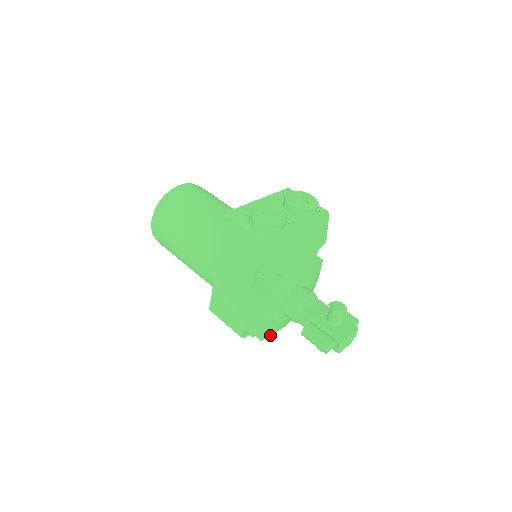
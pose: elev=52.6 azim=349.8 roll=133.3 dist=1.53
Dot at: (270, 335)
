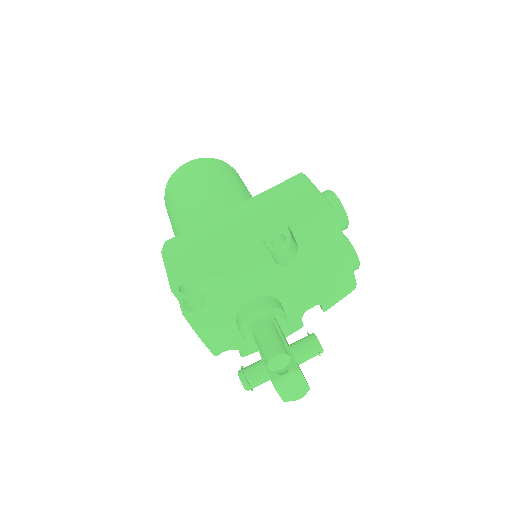
Dot at: (192, 323)
